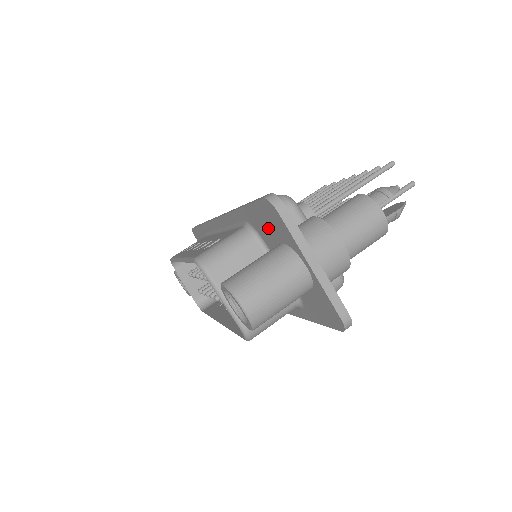
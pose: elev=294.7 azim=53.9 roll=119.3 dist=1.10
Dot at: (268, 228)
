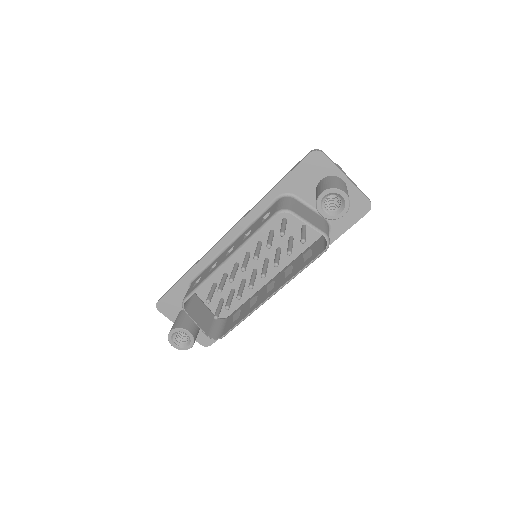
Dot at: (308, 178)
